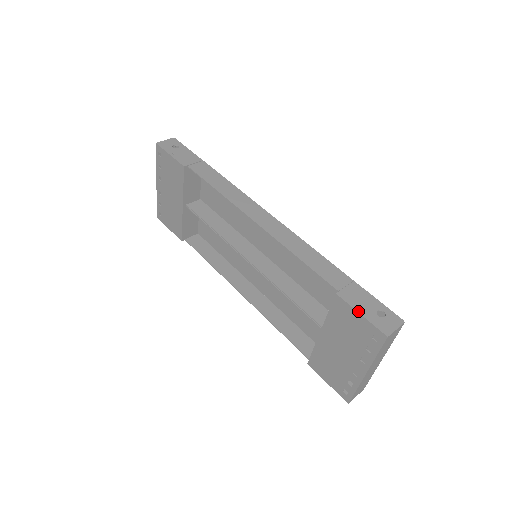
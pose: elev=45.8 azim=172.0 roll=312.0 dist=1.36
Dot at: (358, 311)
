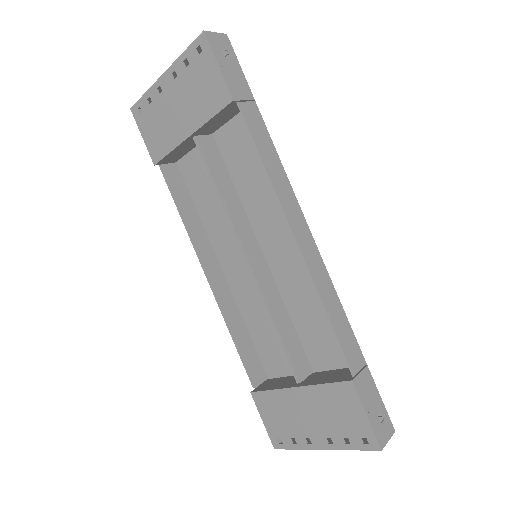
Dot at: (366, 410)
